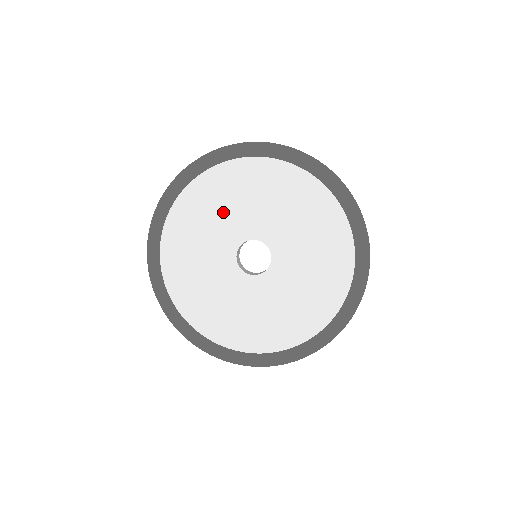
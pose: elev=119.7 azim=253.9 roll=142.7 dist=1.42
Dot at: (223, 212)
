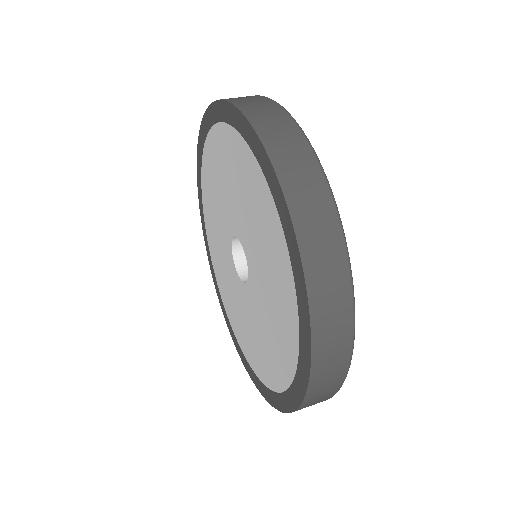
Dot at: (221, 190)
